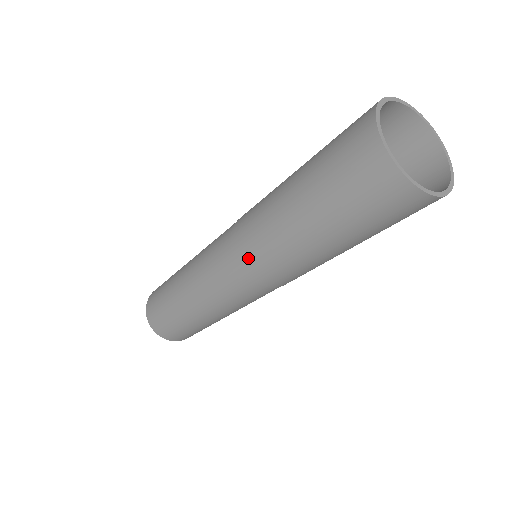
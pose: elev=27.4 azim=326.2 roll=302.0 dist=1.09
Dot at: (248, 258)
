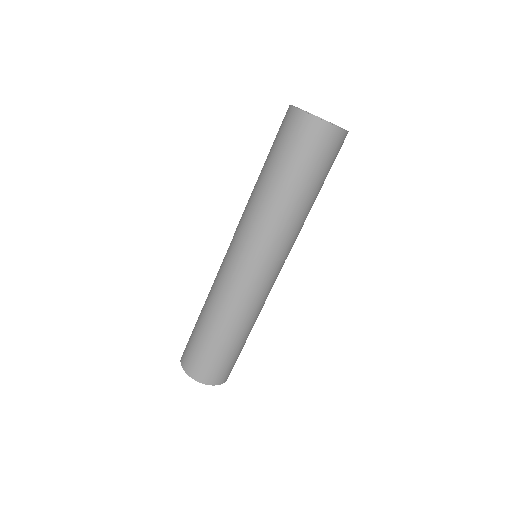
Dot at: (238, 224)
